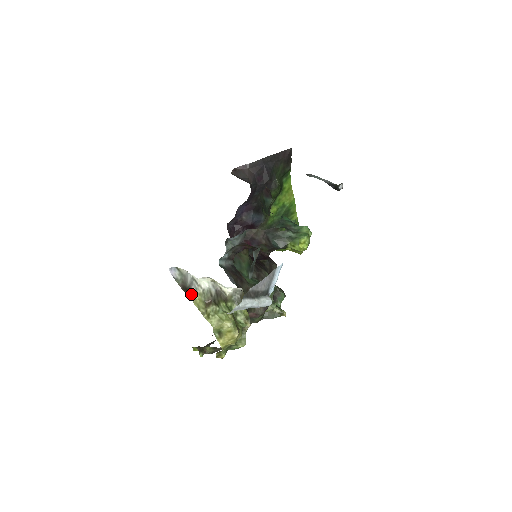
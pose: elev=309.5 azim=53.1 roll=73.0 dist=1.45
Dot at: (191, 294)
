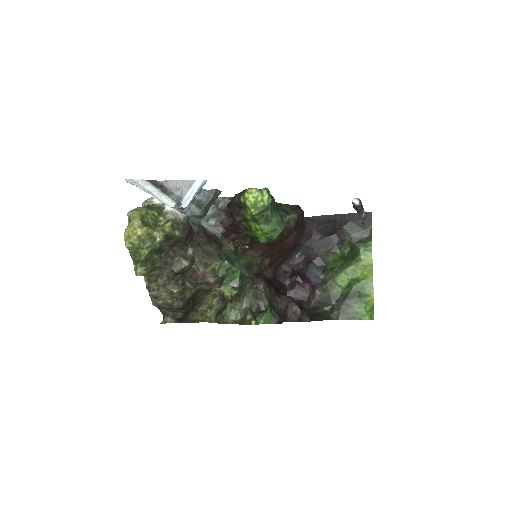
Dot at: (143, 202)
